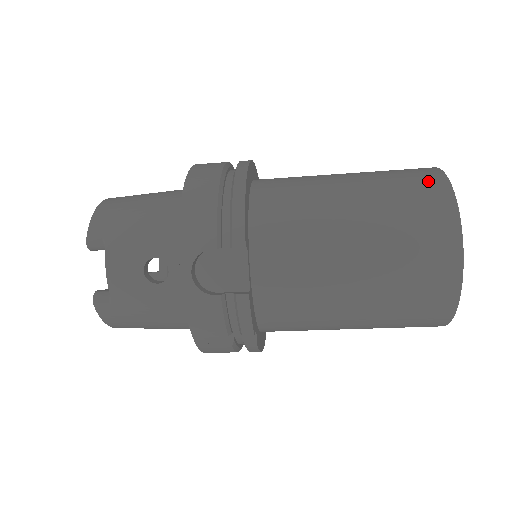
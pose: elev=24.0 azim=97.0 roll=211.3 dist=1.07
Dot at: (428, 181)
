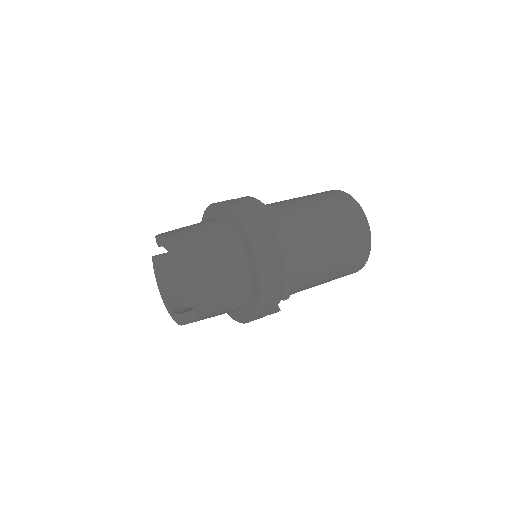
Dot at: (362, 232)
